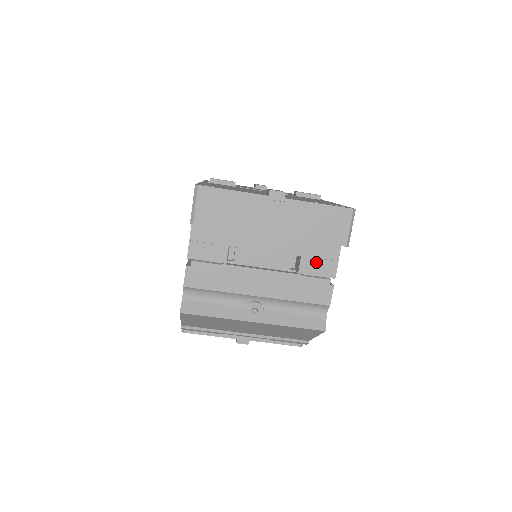
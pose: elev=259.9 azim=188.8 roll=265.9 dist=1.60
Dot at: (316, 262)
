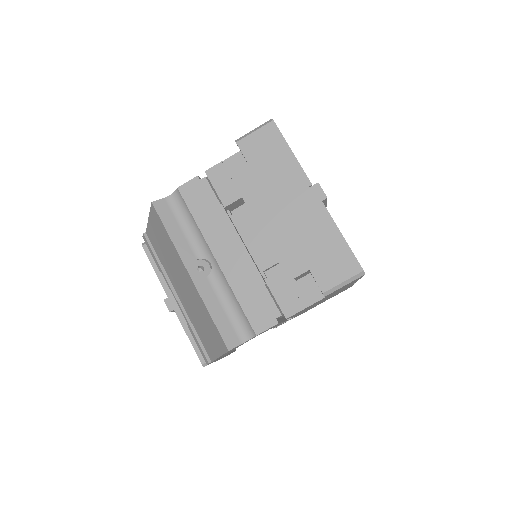
Dot at: (288, 287)
